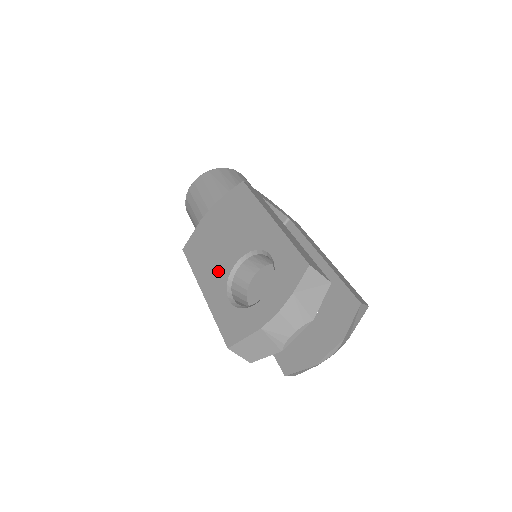
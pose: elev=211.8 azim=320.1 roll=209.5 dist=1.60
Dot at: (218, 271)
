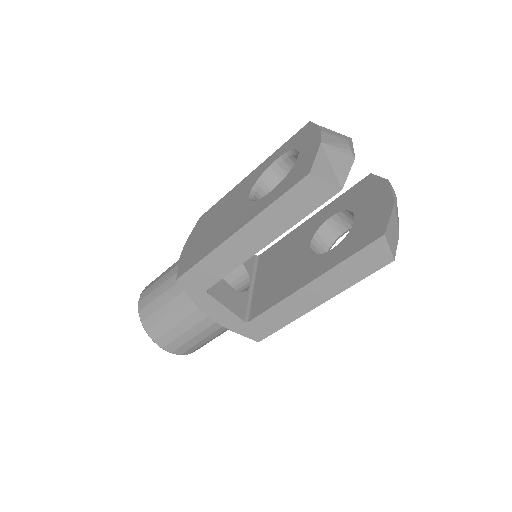
Dot at: (236, 217)
